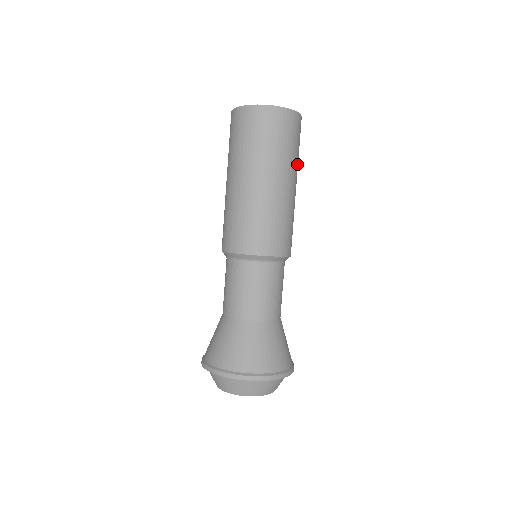
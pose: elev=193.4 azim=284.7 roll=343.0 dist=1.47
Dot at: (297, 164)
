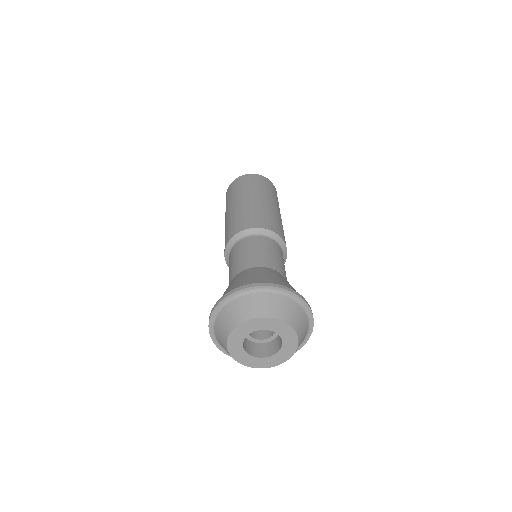
Dot at: occluded
